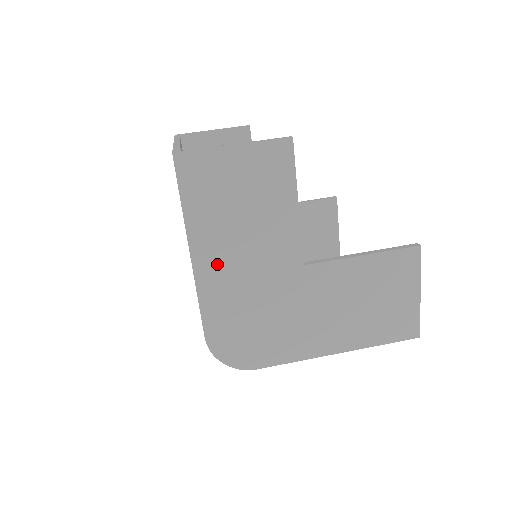
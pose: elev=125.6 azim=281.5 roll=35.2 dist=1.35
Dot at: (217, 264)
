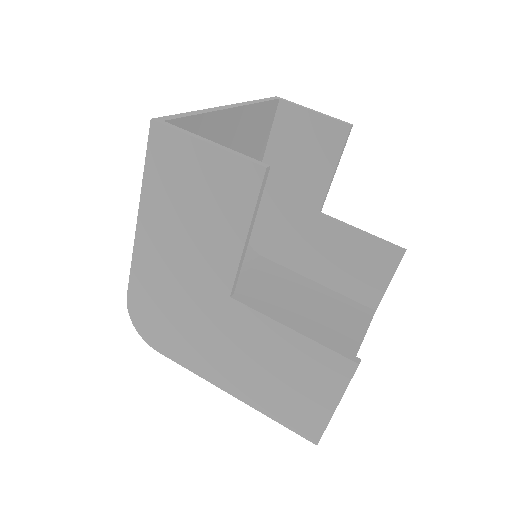
Dot at: (156, 242)
